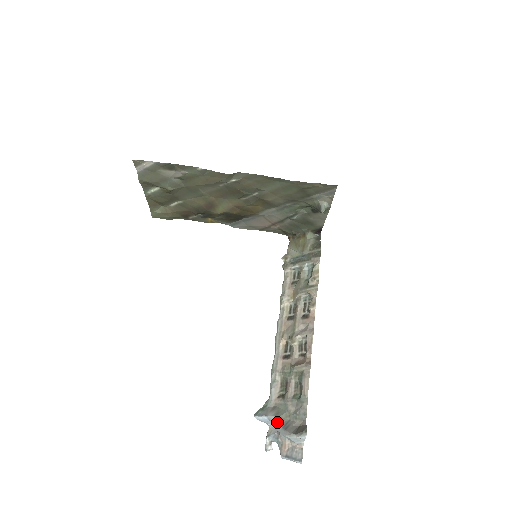
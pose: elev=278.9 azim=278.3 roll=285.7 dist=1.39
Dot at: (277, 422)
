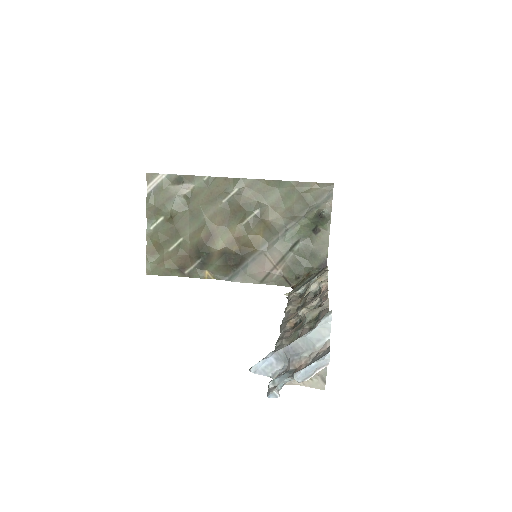
Dot at: (285, 345)
